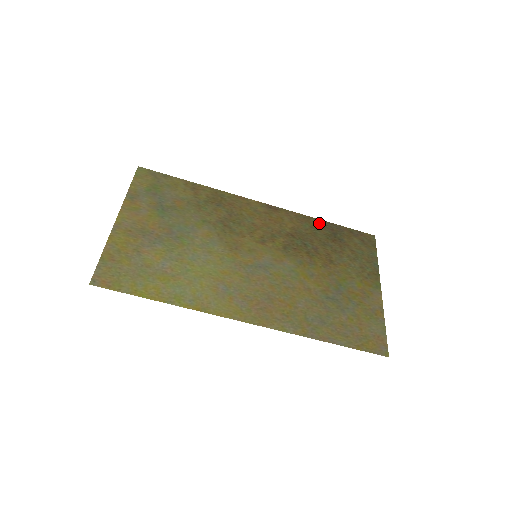
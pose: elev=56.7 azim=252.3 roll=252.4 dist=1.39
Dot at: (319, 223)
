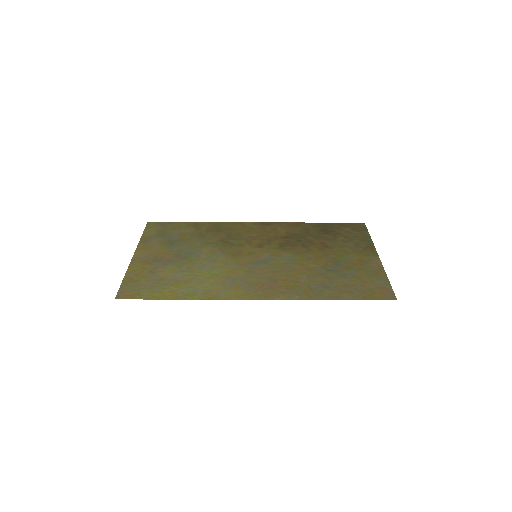
Dot at: (310, 225)
